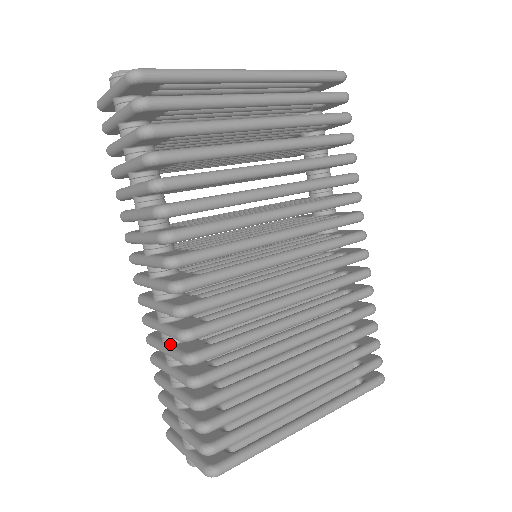
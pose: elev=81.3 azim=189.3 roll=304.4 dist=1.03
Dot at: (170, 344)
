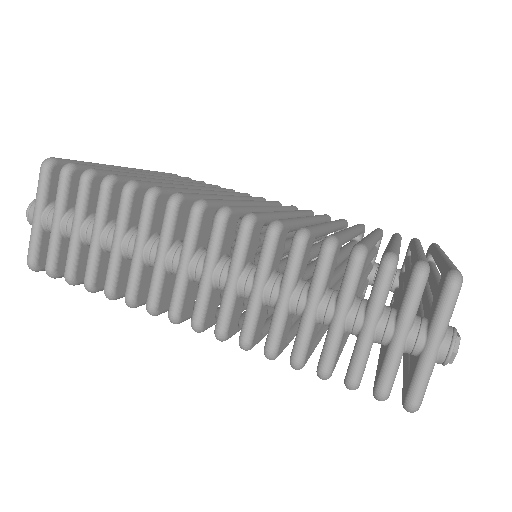
Dot at: (280, 282)
